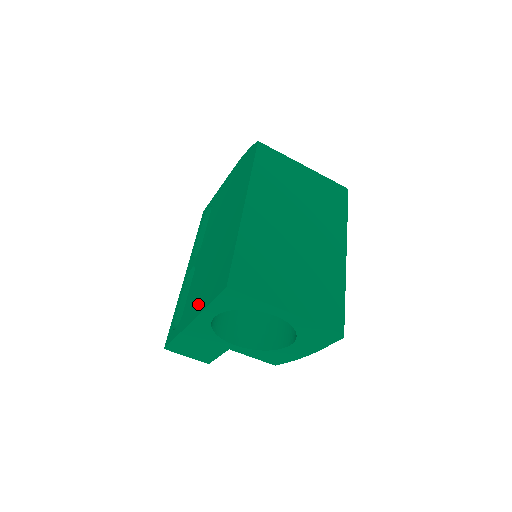
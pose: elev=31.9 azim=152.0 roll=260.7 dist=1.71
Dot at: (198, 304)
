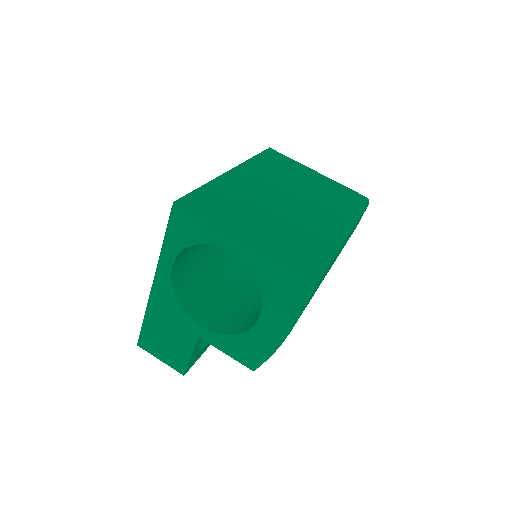
Dot at: occluded
